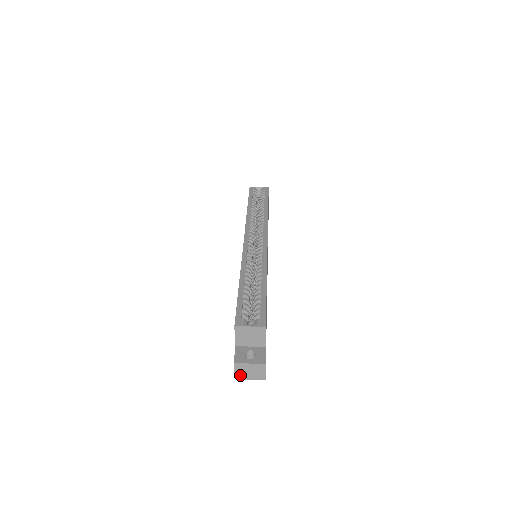
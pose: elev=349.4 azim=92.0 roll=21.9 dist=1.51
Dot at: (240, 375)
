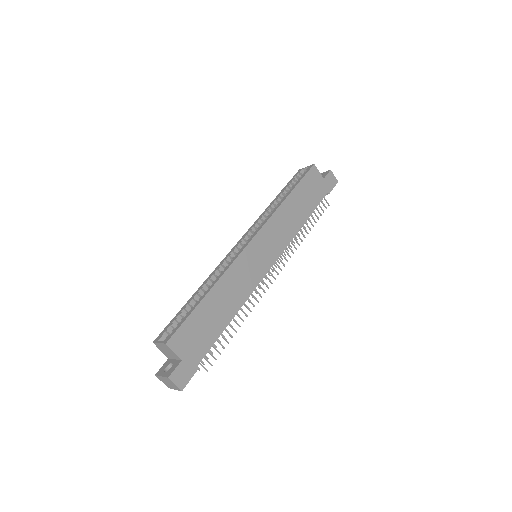
Dot at: (167, 385)
